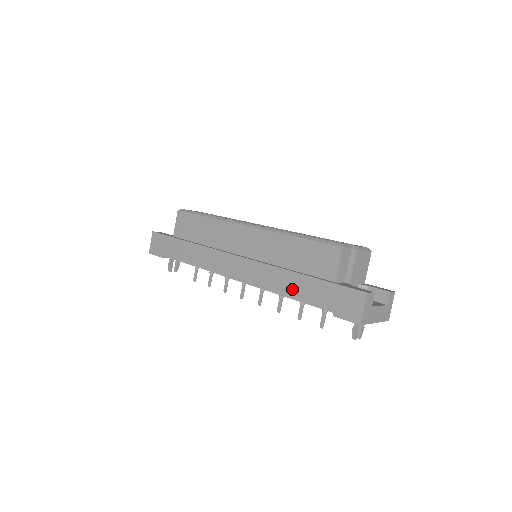
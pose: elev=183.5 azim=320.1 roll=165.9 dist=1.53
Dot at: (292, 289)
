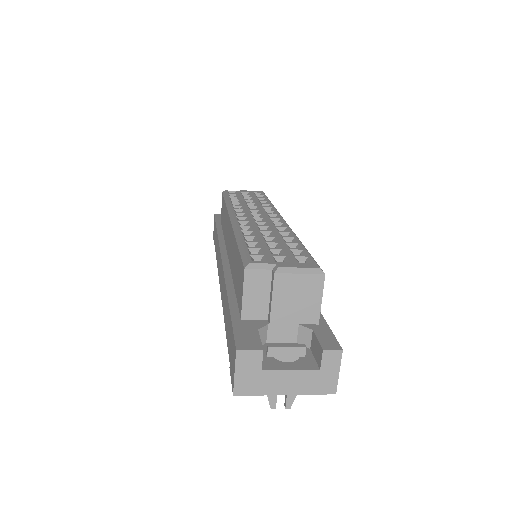
Dot at: (225, 314)
